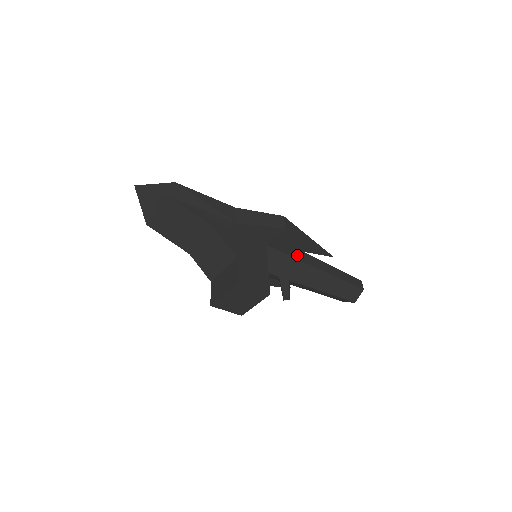
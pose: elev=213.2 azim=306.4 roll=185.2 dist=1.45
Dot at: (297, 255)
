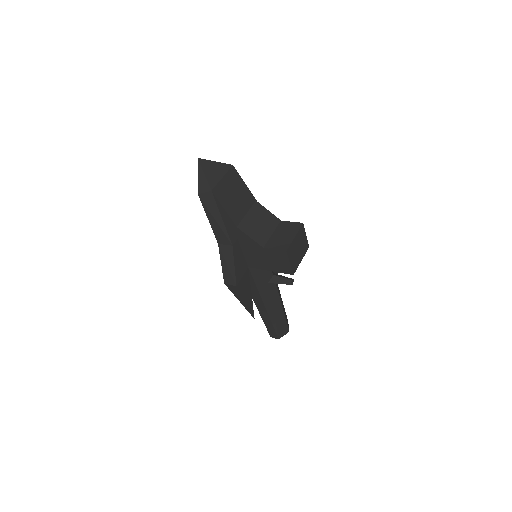
Dot at: occluded
